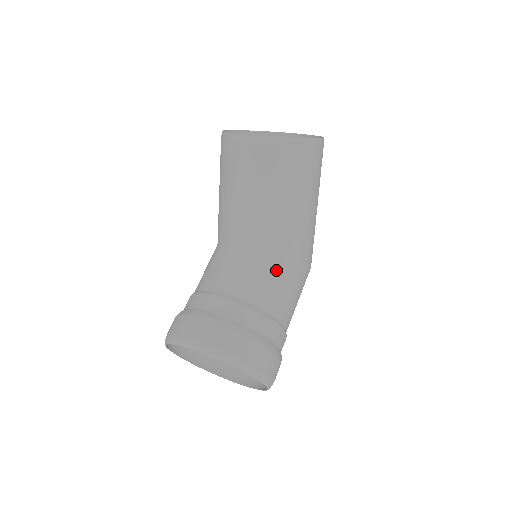
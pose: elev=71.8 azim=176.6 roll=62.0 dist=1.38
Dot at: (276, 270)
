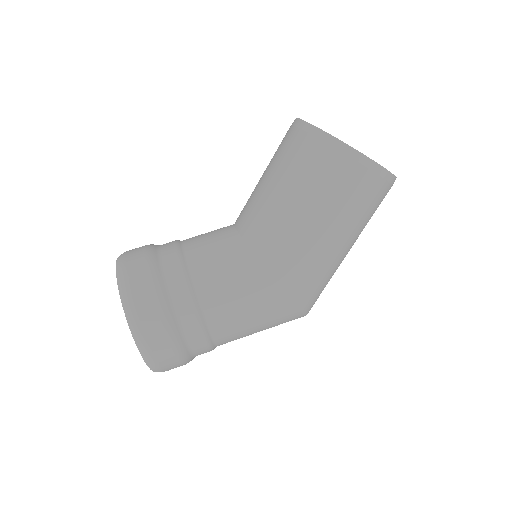
Dot at: (239, 261)
